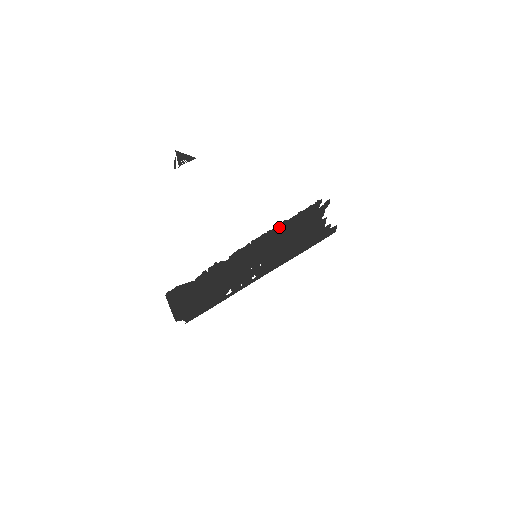
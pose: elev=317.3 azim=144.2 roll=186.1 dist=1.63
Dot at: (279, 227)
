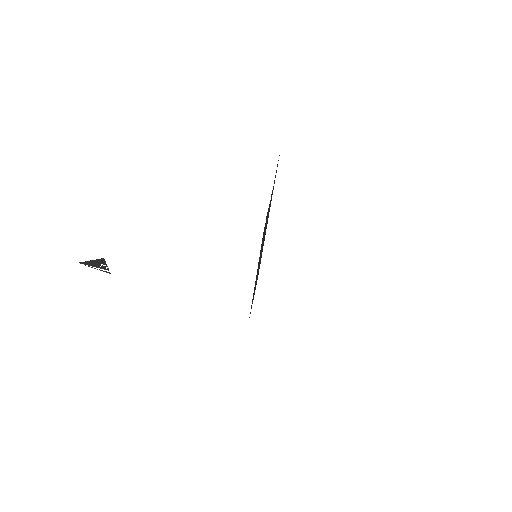
Dot at: (258, 263)
